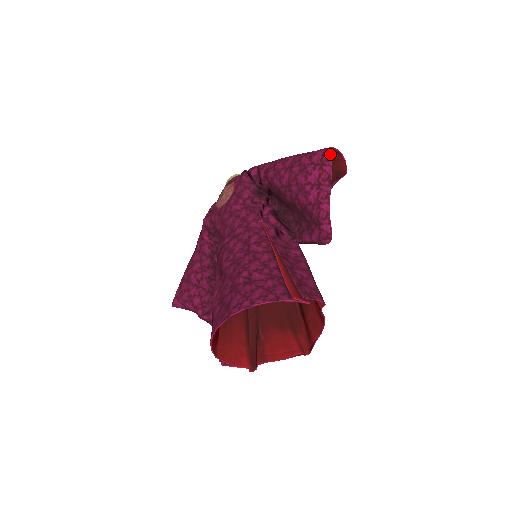
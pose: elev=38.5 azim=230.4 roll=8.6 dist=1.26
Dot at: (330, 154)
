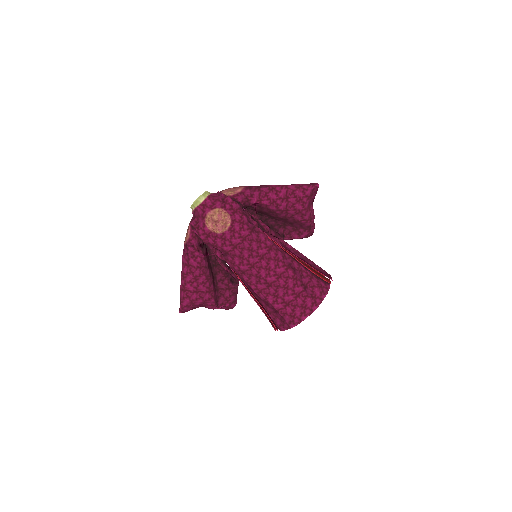
Dot at: (317, 189)
